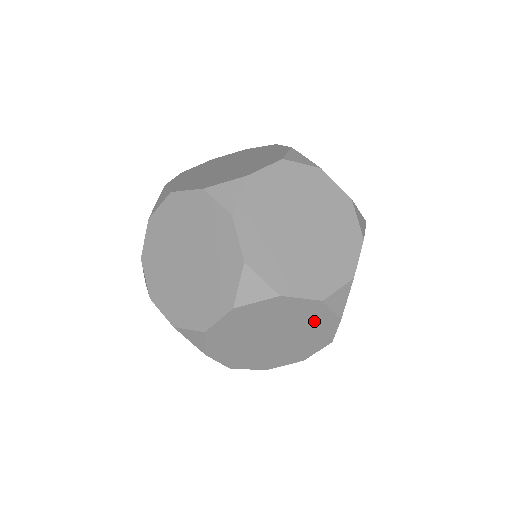
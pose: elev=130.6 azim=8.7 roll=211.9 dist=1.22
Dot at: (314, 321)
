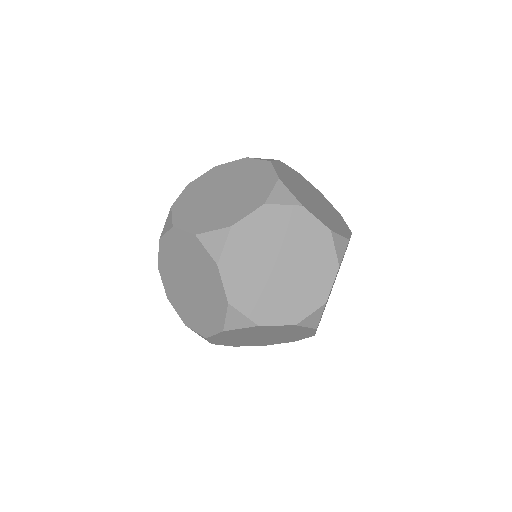
Dot at: occluded
